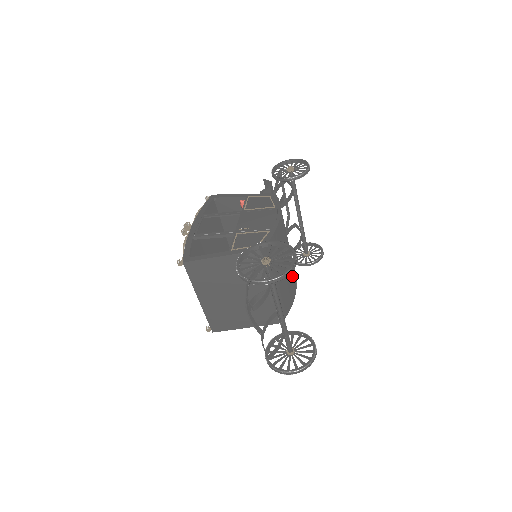
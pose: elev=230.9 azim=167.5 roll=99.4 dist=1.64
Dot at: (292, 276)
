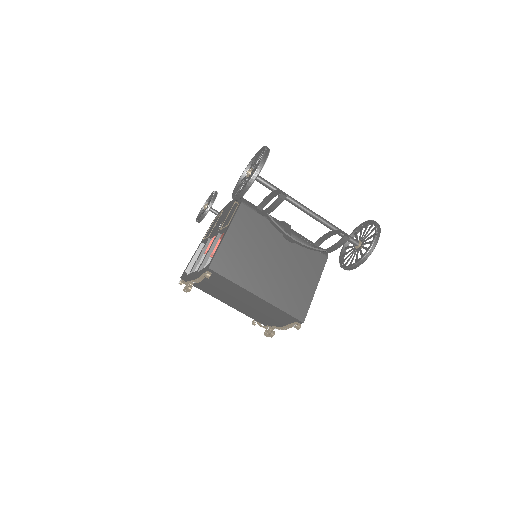
Dot at: occluded
